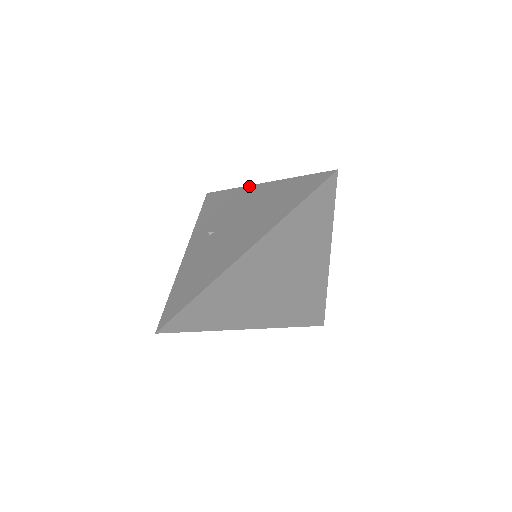
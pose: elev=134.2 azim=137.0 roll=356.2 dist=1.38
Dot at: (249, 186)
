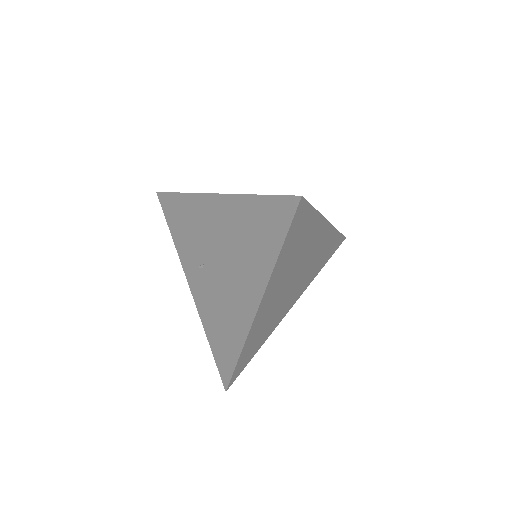
Dot at: (202, 195)
